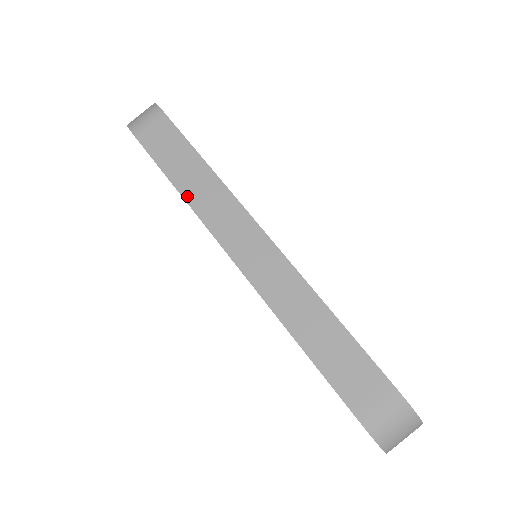
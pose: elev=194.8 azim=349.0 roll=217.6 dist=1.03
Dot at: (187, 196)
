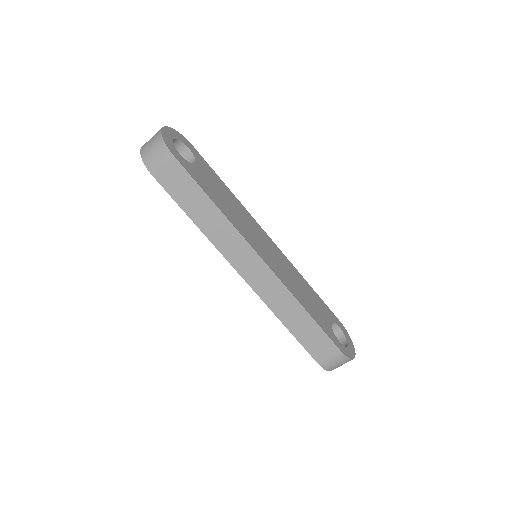
Dot at: (204, 230)
